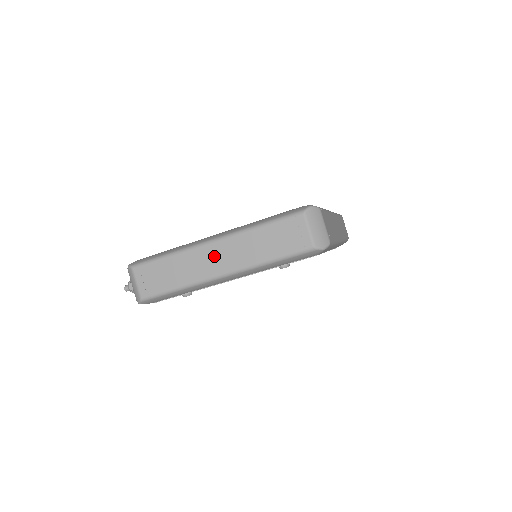
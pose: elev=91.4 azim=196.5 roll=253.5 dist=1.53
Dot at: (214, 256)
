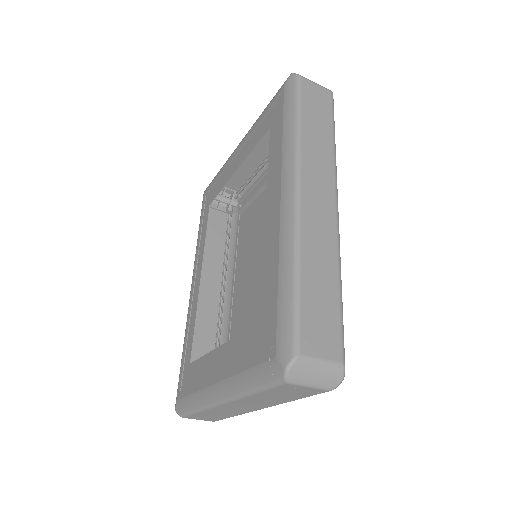
Dot at: (237, 407)
